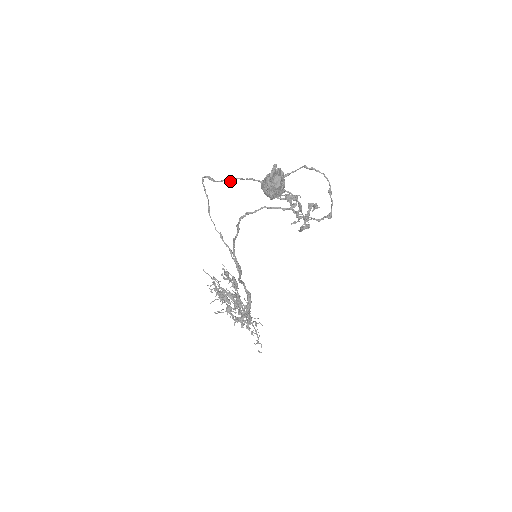
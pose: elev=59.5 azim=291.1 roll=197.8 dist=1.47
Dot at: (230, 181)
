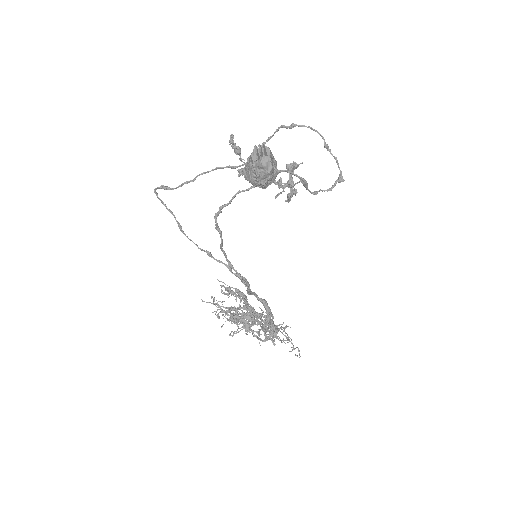
Dot at: (192, 181)
